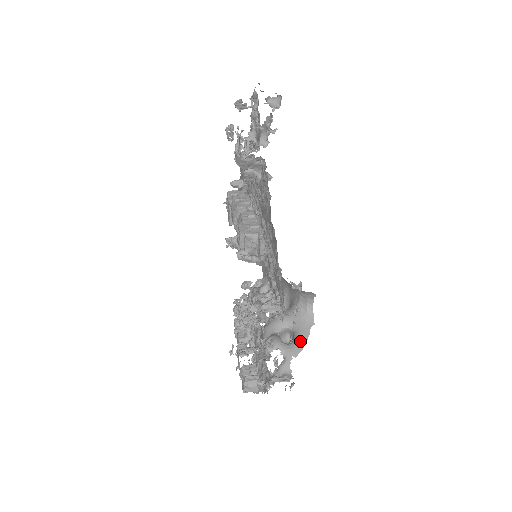
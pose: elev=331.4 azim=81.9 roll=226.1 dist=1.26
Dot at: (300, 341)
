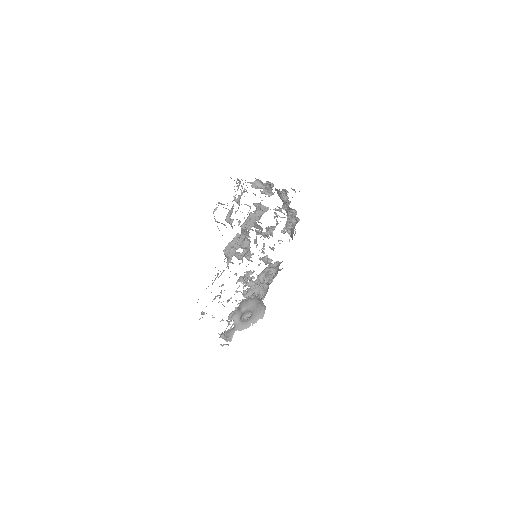
Dot at: (247, 324)
